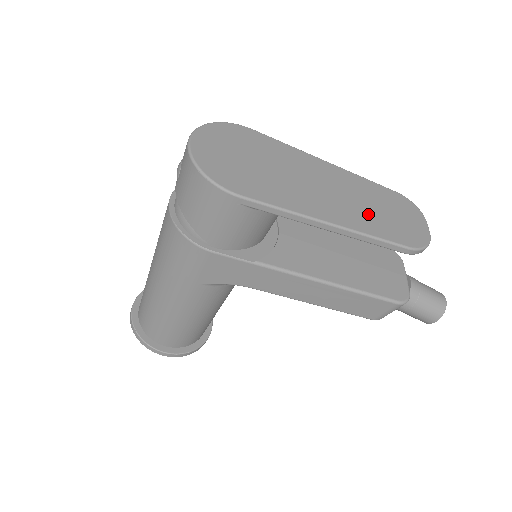
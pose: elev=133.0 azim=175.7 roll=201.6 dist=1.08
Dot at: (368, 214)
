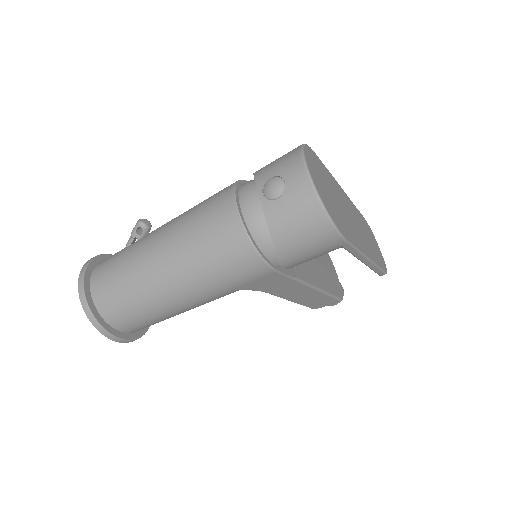
Dot at: (370, 244)
